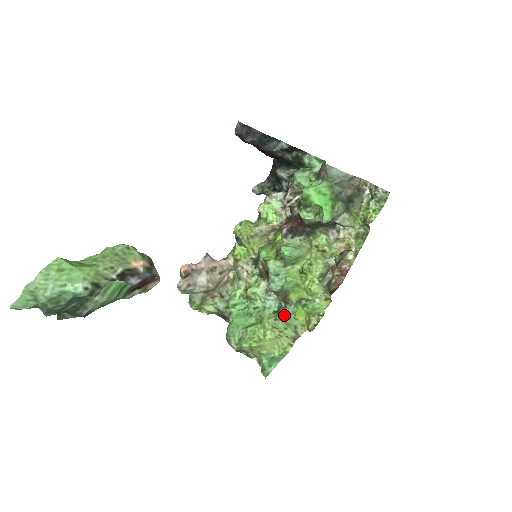
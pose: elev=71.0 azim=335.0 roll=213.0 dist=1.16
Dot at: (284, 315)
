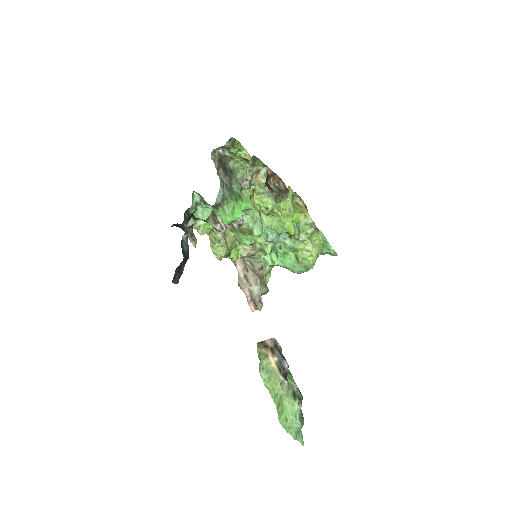
Dot at: (298, 234)
